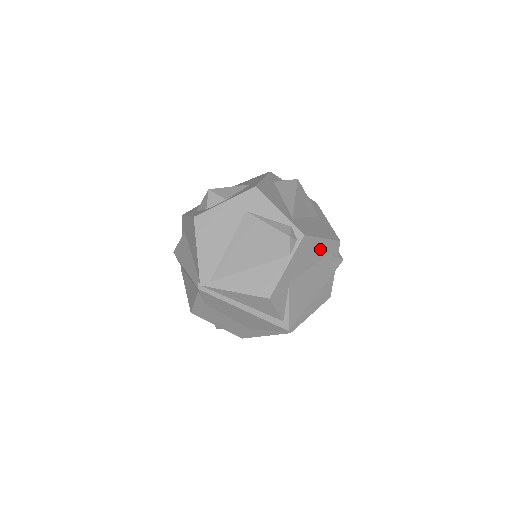
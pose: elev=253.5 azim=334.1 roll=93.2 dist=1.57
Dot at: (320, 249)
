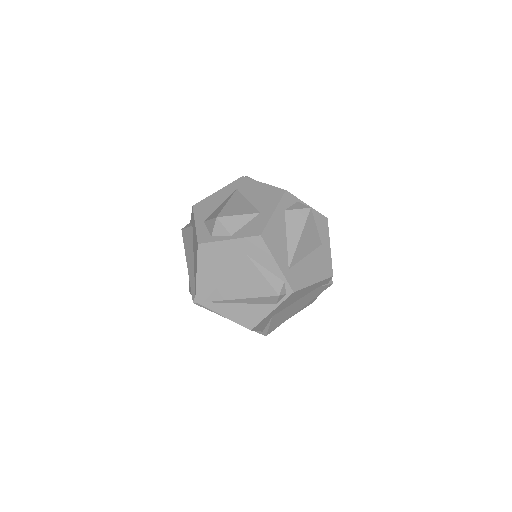
Dot at: (309, 289)
